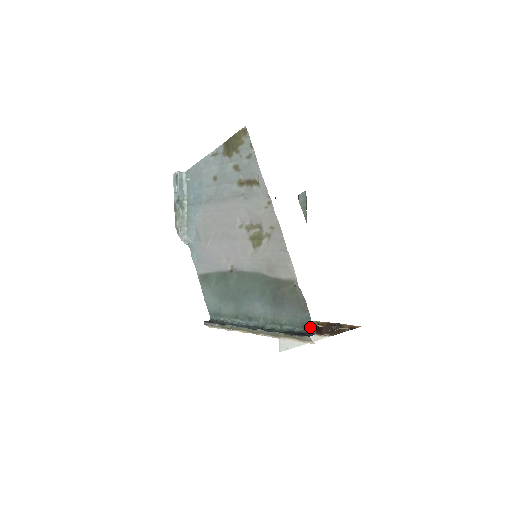
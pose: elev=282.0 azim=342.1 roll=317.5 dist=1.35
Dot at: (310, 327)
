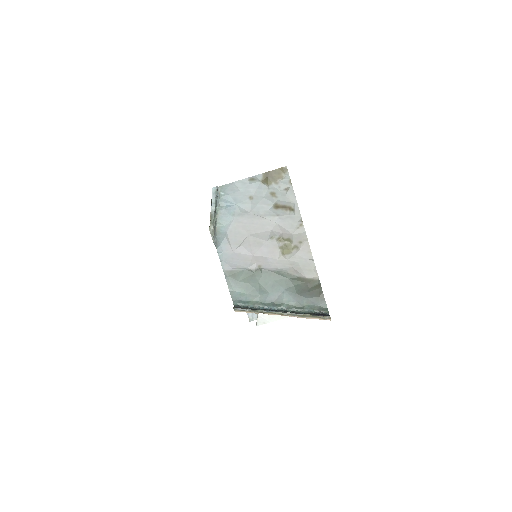
Dot at: (325, 310)
